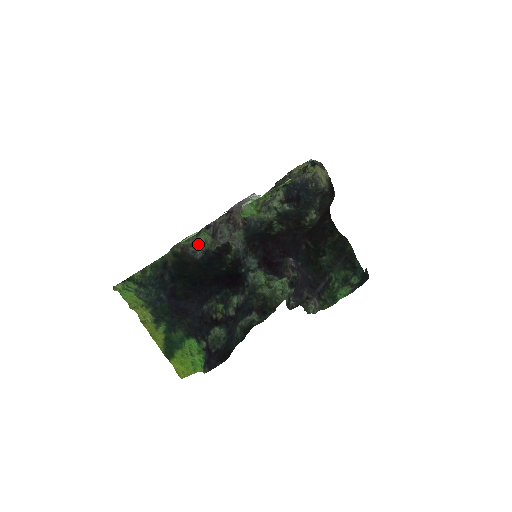
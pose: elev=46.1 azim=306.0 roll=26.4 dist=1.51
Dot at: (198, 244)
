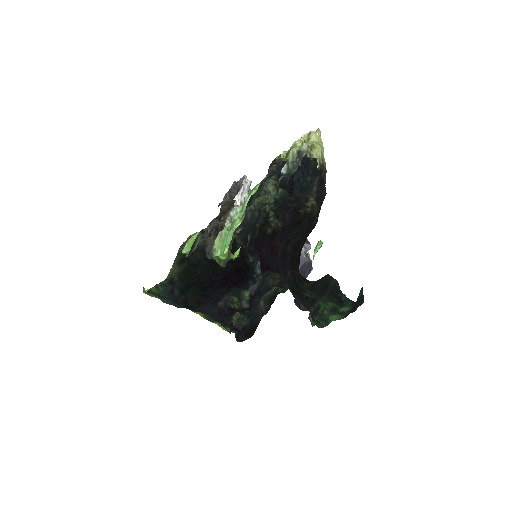
Dot at: occluded
